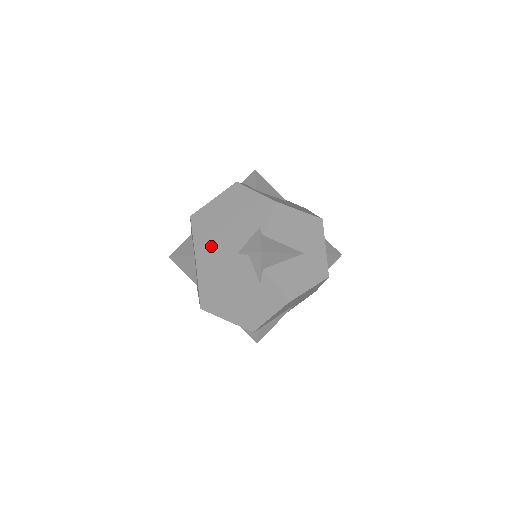
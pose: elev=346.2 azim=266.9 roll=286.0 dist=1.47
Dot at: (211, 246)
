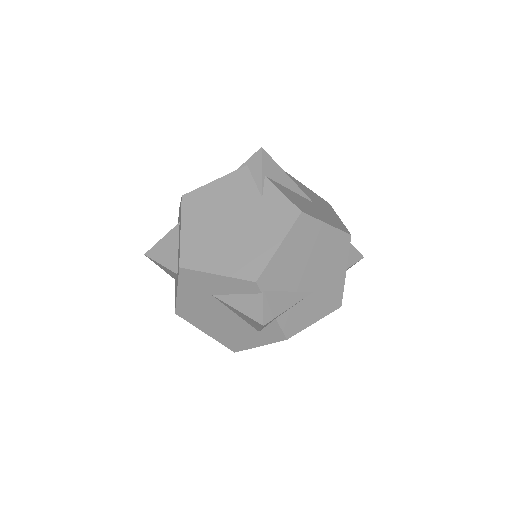
Dot at: occluded
